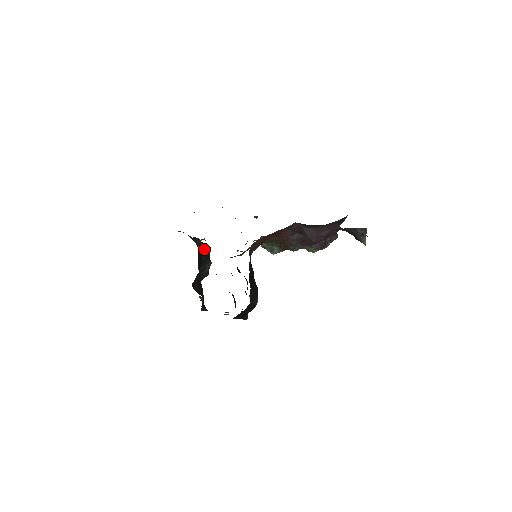
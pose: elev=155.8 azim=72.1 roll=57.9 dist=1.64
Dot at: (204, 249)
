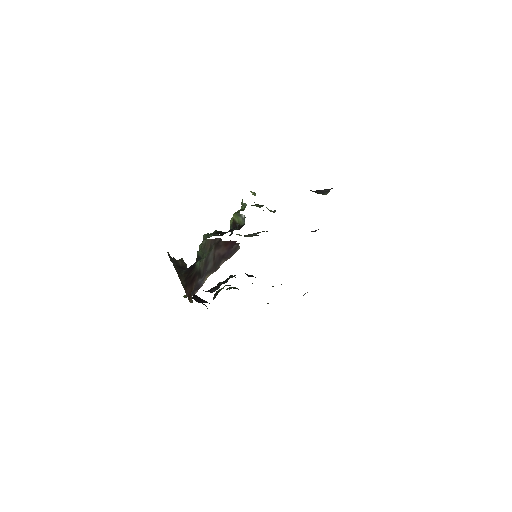
Dot at: occluded
